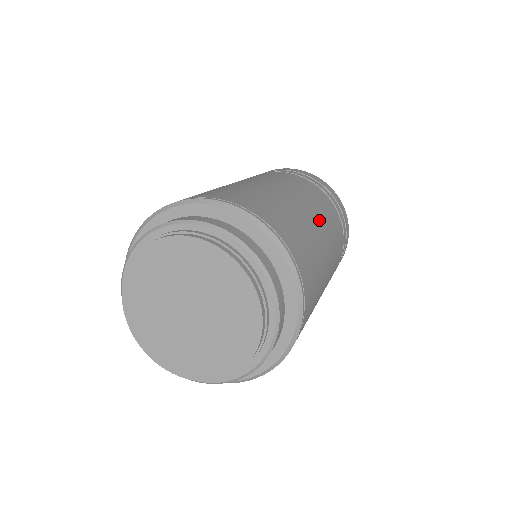
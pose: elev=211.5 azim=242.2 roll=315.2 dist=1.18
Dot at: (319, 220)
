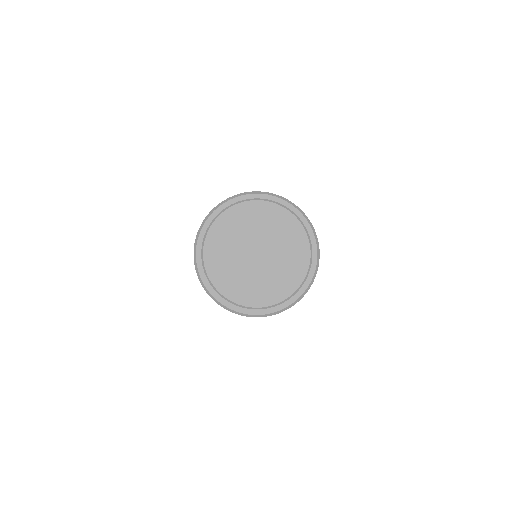
Dot at: occluded
